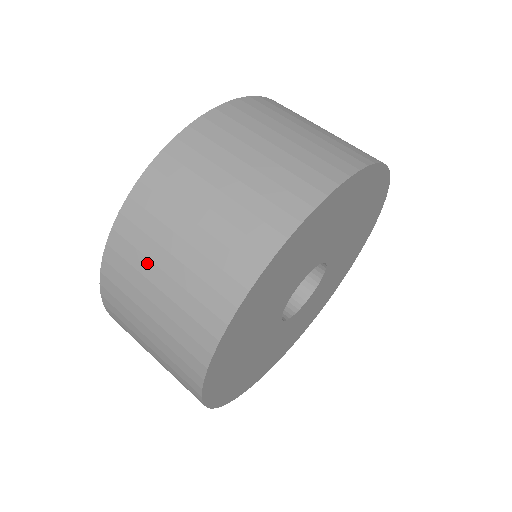
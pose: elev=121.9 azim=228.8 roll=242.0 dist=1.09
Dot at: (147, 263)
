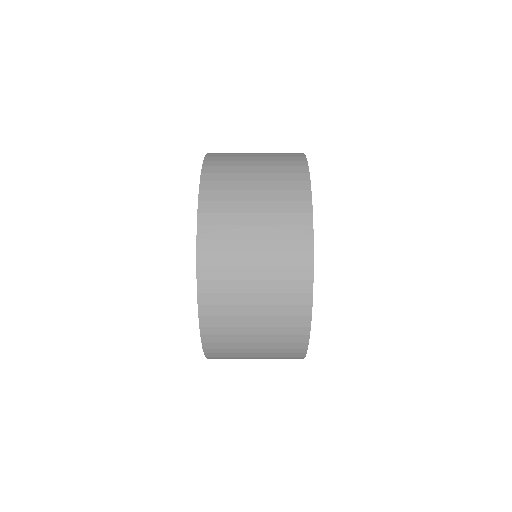
Dot at: (238, 216)
